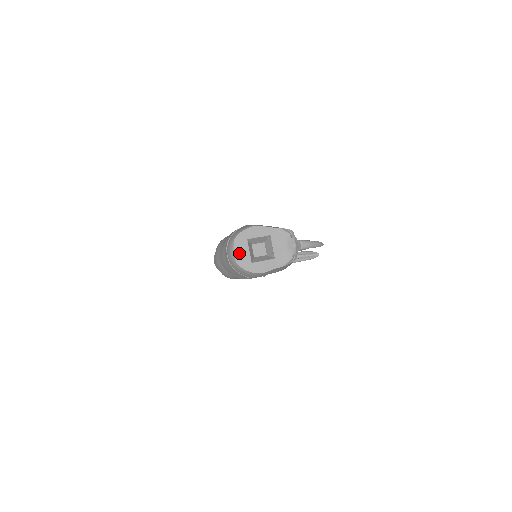
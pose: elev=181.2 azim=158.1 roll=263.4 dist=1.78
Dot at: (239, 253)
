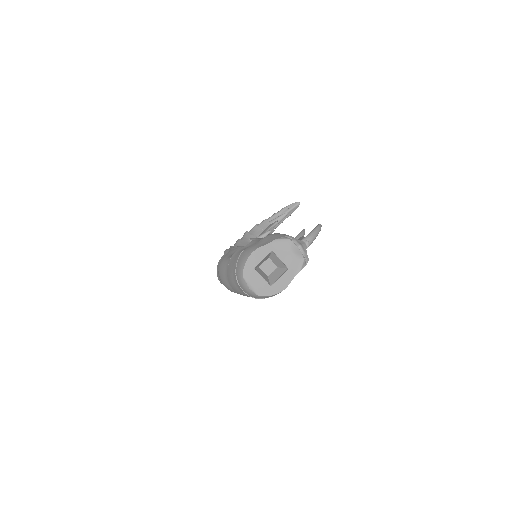
Dot at: (255, 285)
